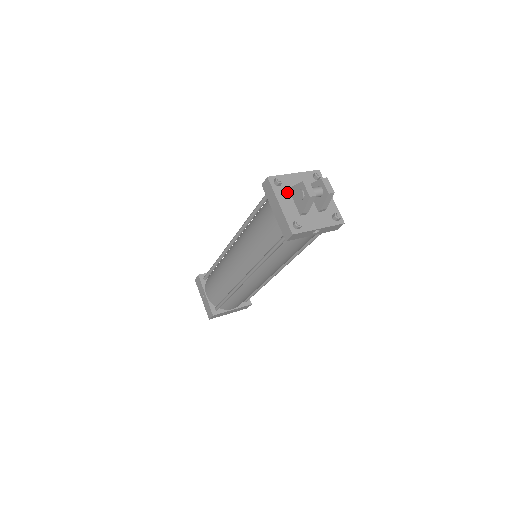
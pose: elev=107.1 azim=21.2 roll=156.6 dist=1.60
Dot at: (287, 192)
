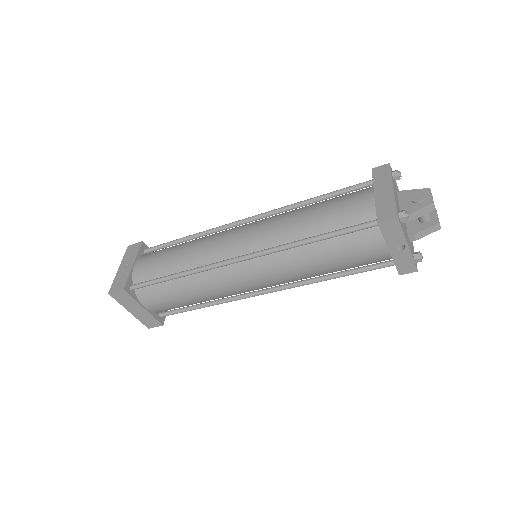
Dot at: occluded
